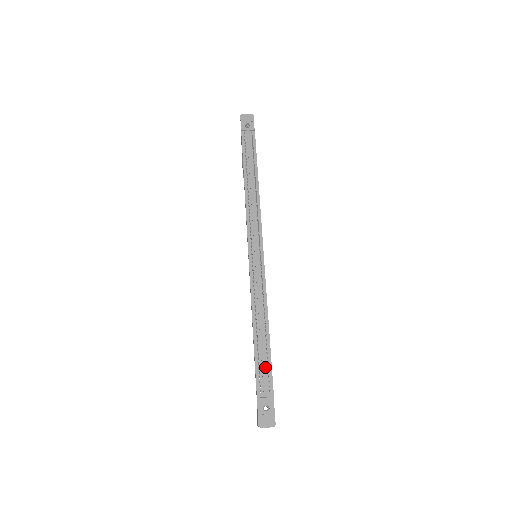
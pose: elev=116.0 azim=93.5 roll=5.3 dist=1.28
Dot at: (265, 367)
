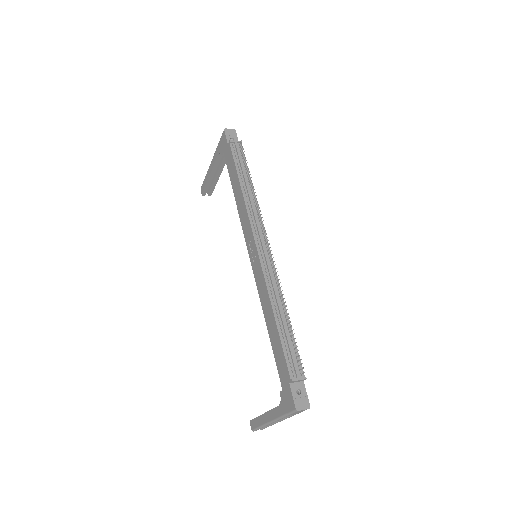
Dot at: (293, 353)
